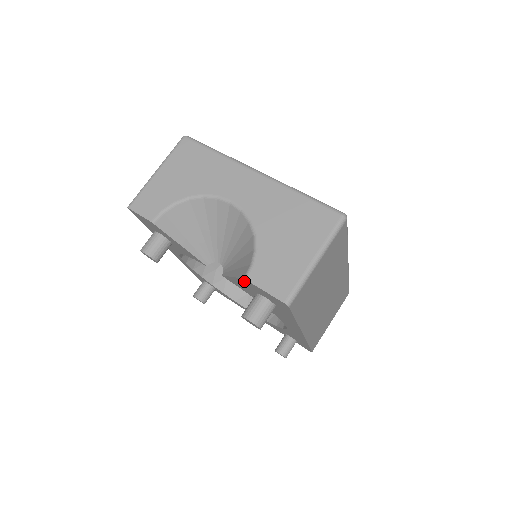
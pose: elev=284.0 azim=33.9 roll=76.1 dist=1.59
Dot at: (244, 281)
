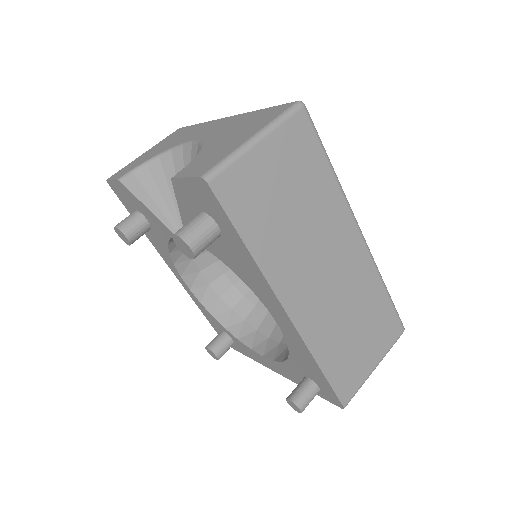
Dot at: (178, 192)
